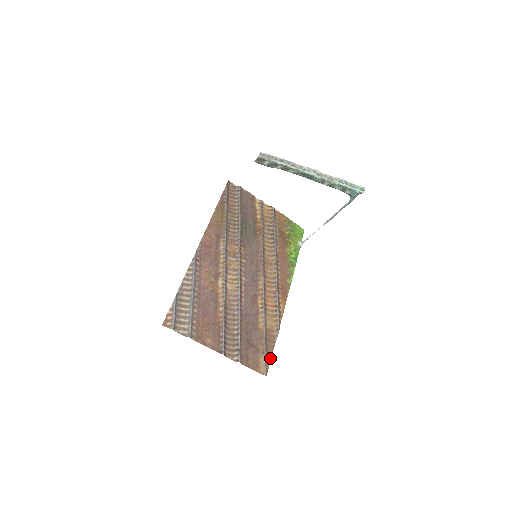
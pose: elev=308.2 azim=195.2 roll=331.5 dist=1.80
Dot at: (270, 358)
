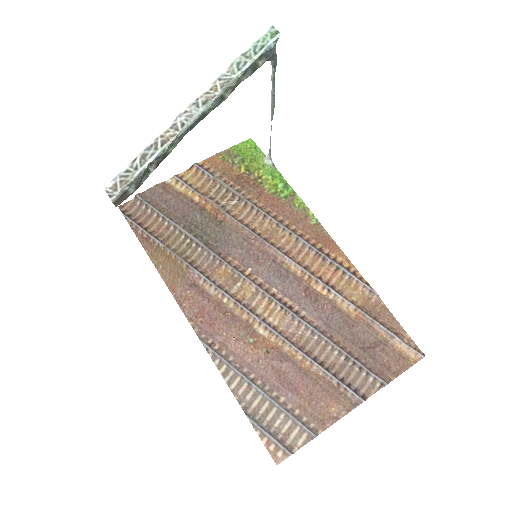
Dot at: (403, 332)
